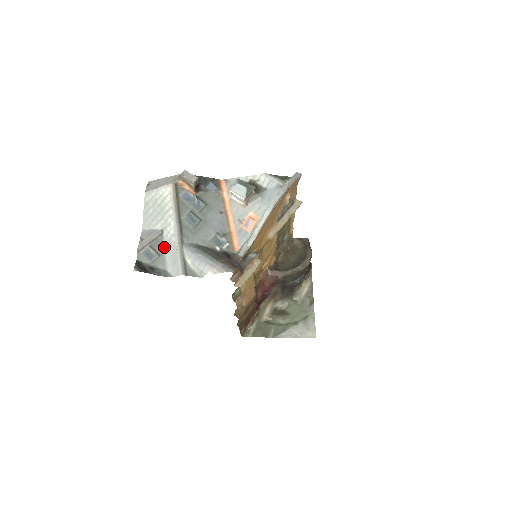
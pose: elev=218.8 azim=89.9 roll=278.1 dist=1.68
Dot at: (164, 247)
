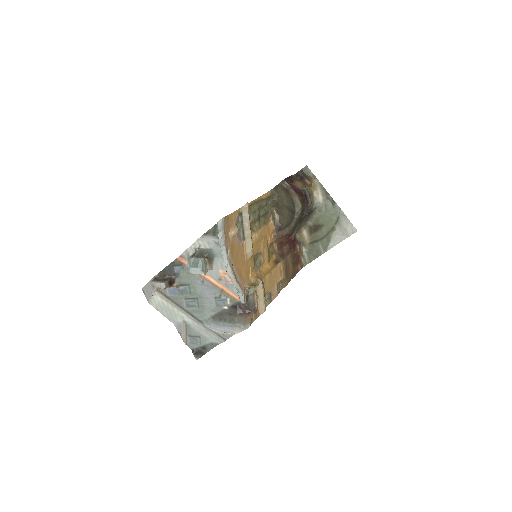
Dot at: (196, 330)
